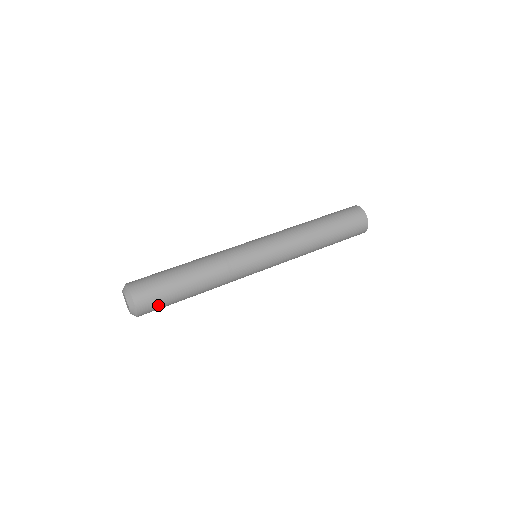
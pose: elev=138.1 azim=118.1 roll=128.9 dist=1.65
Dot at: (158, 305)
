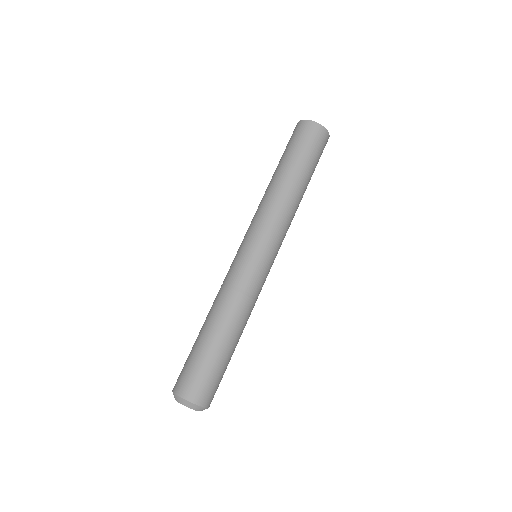
Dot at: (218, 384)
